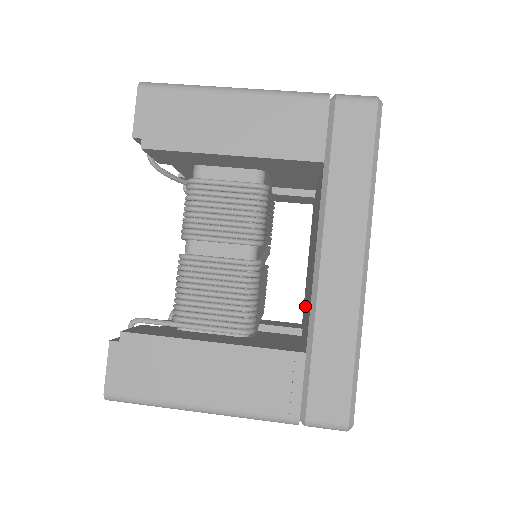
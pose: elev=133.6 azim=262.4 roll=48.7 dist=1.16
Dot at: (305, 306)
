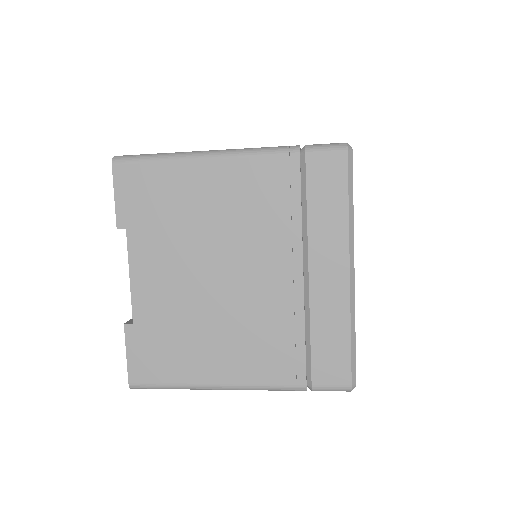
Dot at: occluded
